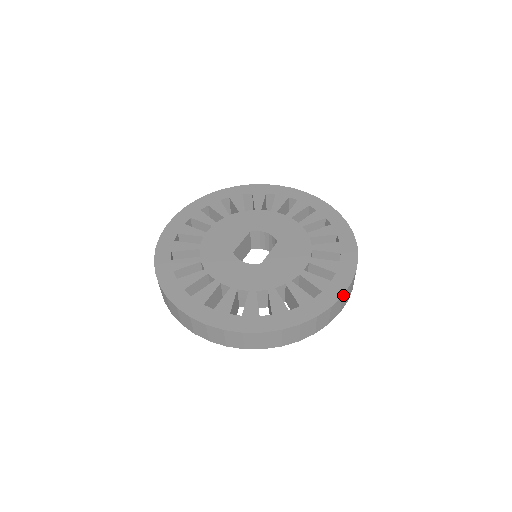
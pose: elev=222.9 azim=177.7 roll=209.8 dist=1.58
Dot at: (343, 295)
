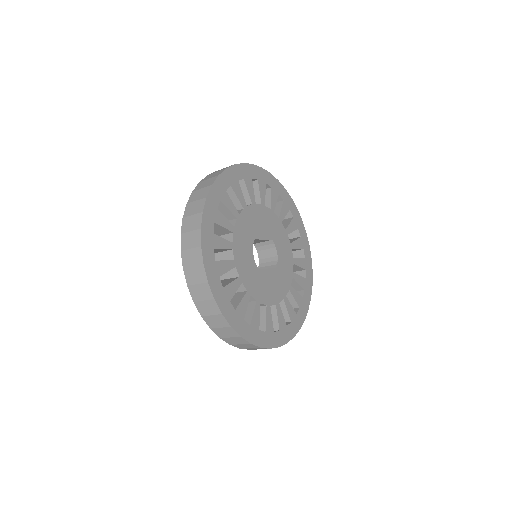
Dot at: (270, 348)
